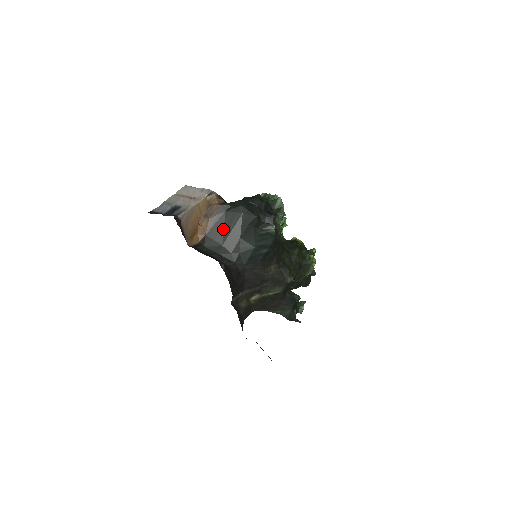
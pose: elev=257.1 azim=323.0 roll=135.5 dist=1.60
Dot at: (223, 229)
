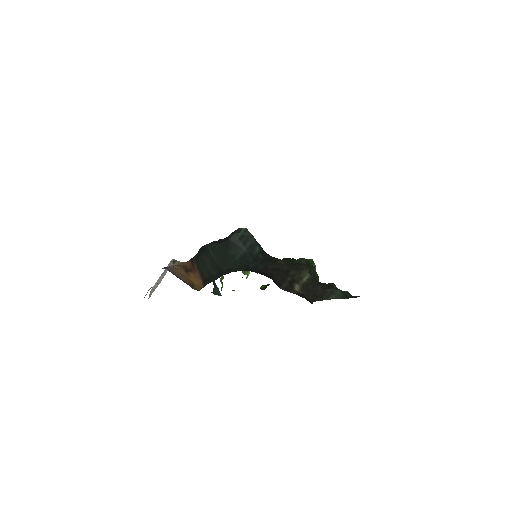
Dot at: (210, 265)
